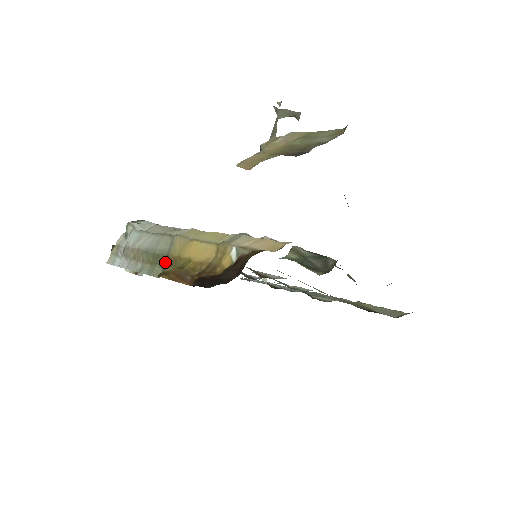
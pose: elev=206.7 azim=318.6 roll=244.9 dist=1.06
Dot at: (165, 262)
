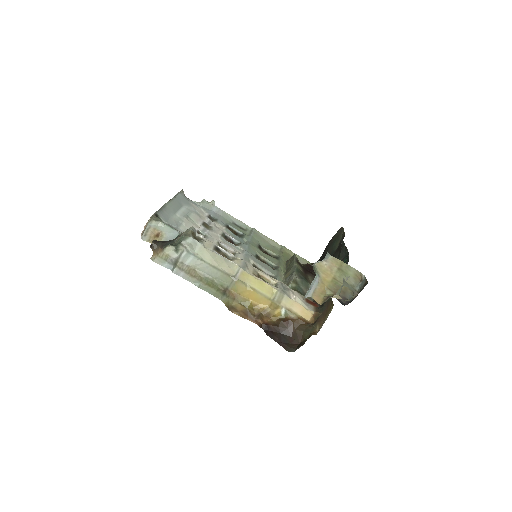
Dot at: (226, 293)
